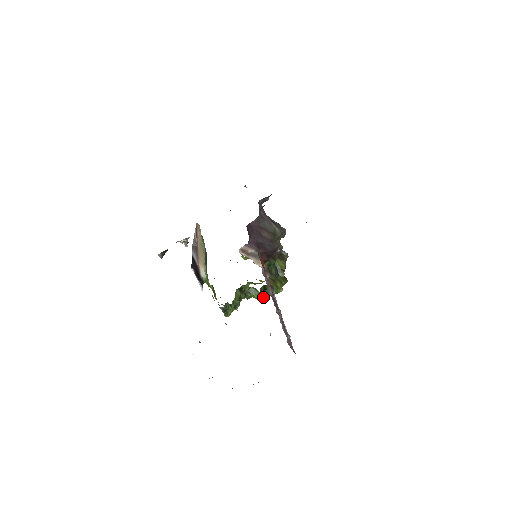
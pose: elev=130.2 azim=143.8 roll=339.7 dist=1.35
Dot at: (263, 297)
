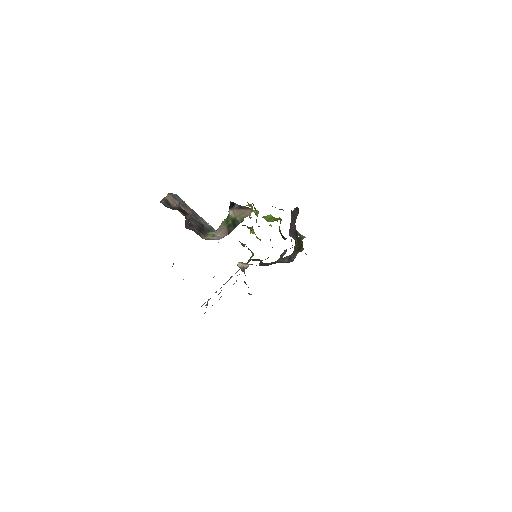
Dot at: occluded
